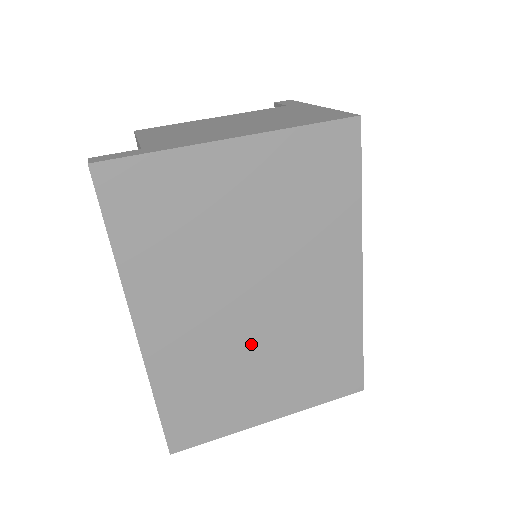
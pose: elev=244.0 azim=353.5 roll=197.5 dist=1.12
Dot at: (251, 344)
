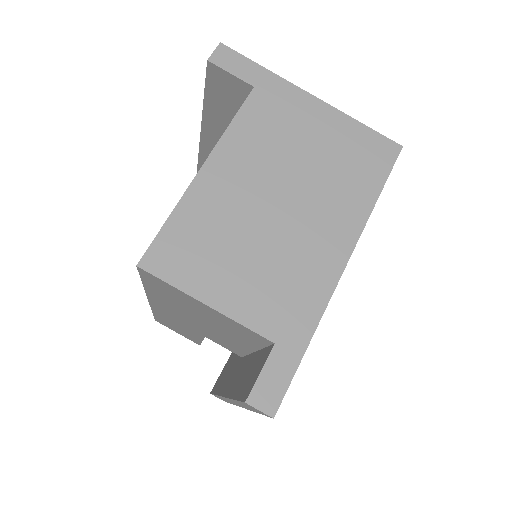
Dot at: occluded
